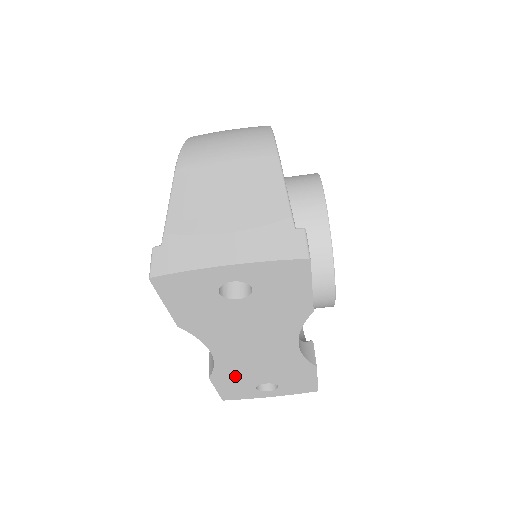
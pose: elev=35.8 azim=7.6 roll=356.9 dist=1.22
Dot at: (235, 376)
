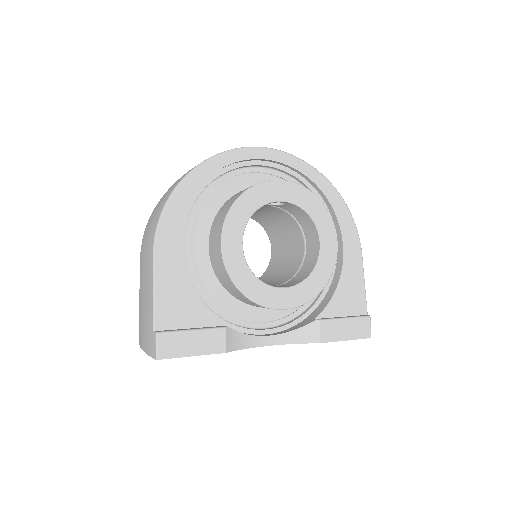
Dot at: occluded
